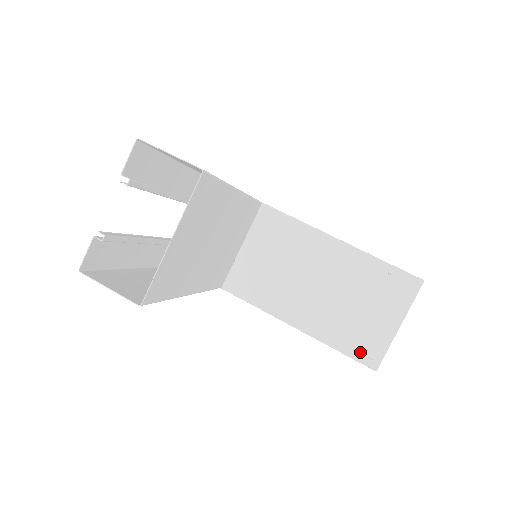
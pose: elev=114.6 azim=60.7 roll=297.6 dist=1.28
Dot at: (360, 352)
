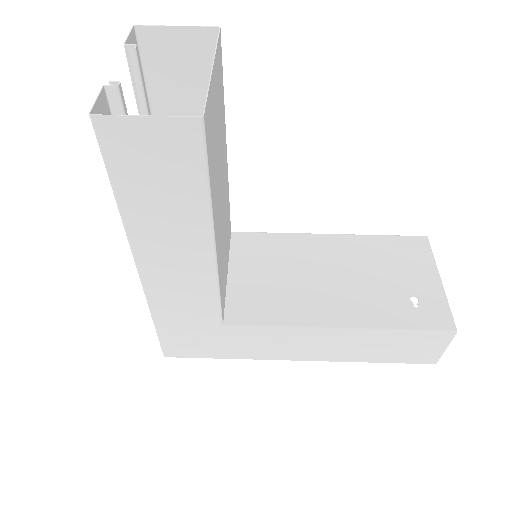
Dot at: (425, 320)
